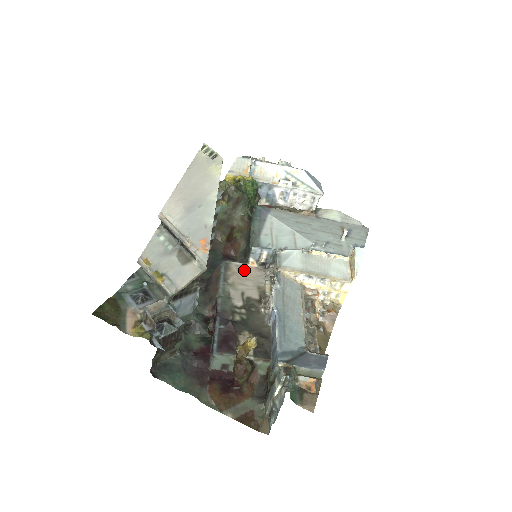
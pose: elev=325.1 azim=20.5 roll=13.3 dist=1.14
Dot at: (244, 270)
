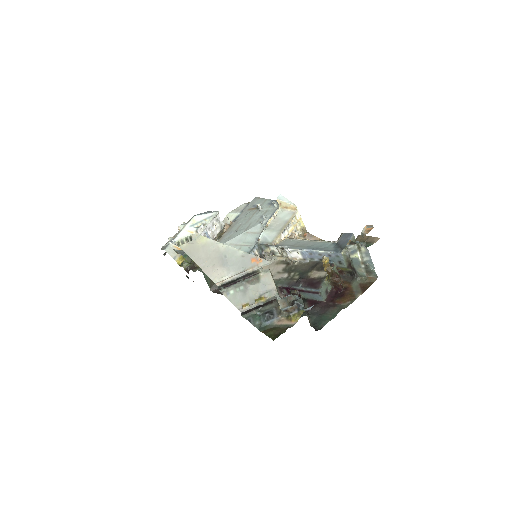
Dot at: occluded
